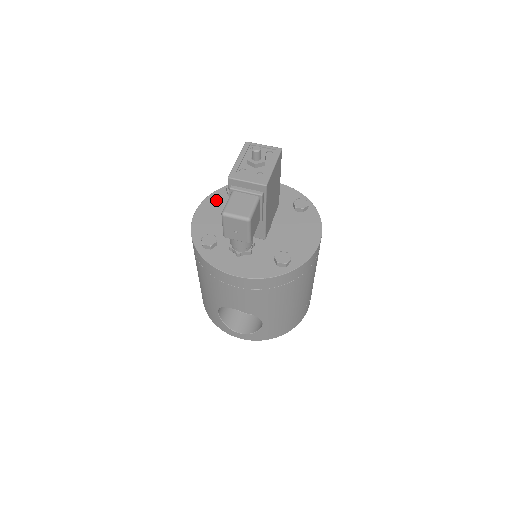
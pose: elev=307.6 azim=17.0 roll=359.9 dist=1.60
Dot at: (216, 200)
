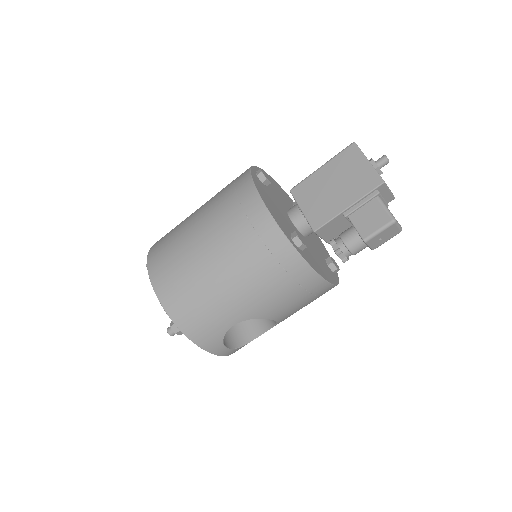
Dot at: (260, 185)
